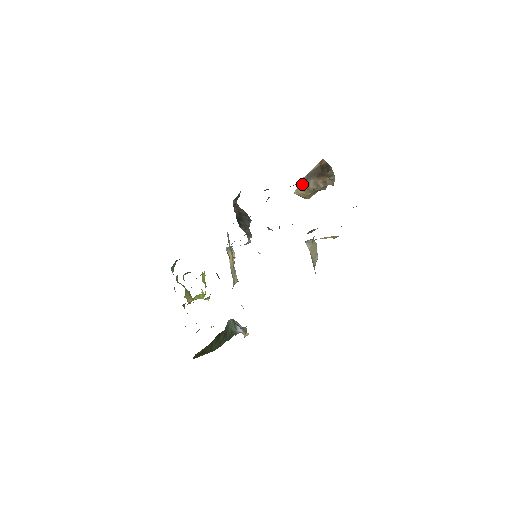
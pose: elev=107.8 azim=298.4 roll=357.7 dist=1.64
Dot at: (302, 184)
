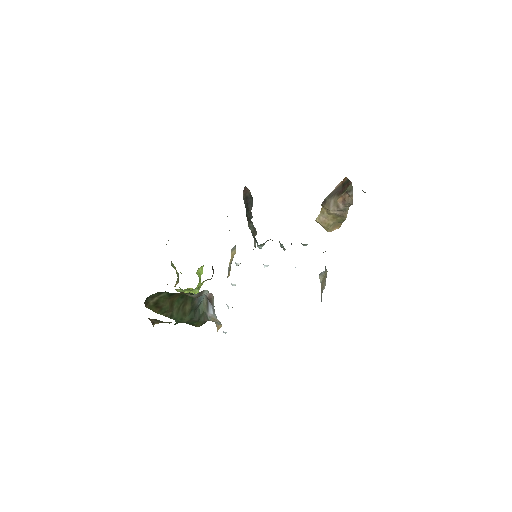
Dot at: (323, 206)
